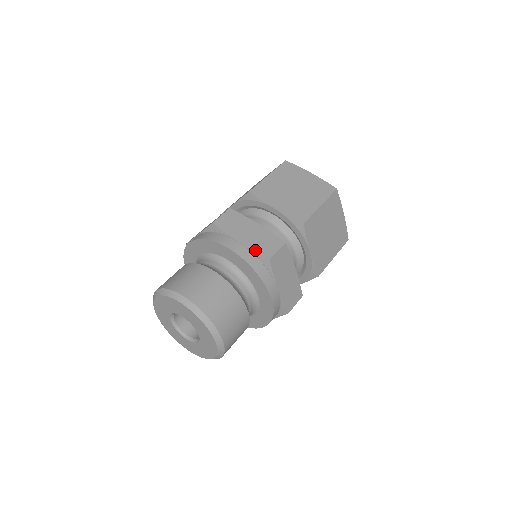
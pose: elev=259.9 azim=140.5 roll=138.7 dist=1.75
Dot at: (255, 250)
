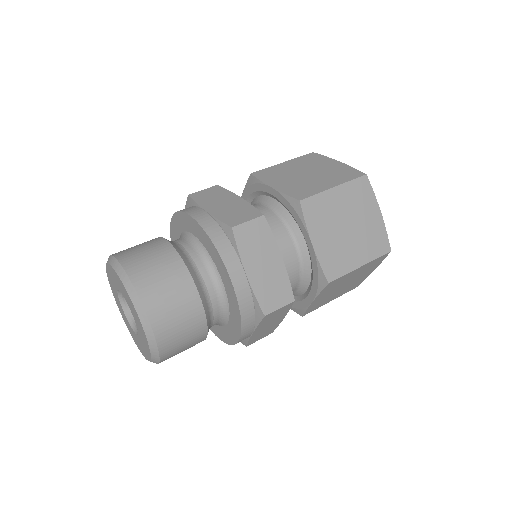
Dot at: (257, 295)
